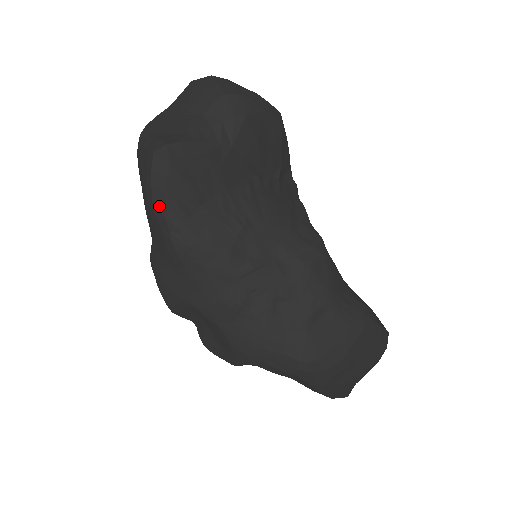
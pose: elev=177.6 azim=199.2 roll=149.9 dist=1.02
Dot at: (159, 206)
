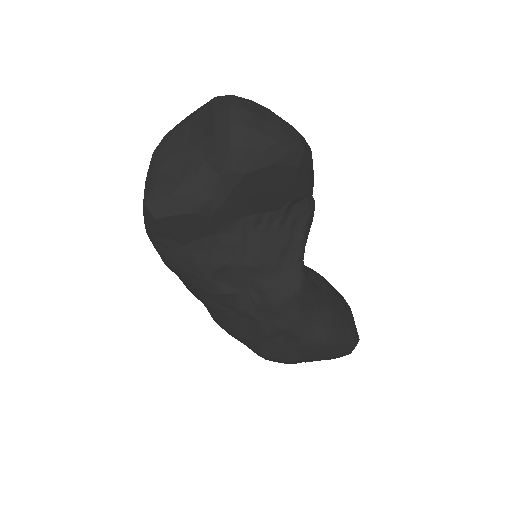
Dot at: (150, 239)
